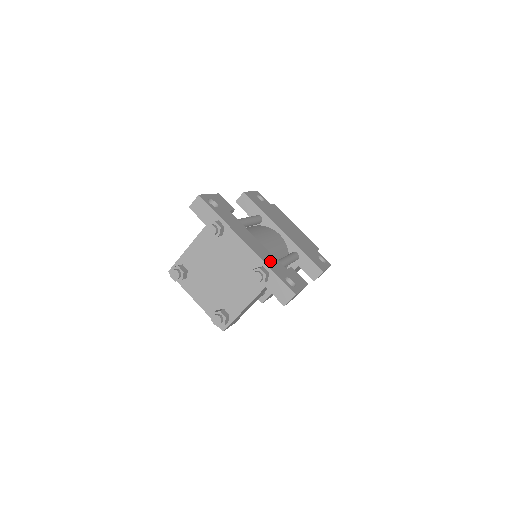
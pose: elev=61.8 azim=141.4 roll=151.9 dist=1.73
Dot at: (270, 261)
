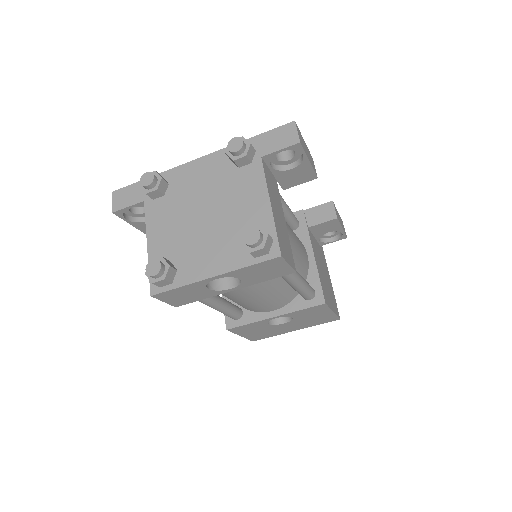
Dot at: occluded
